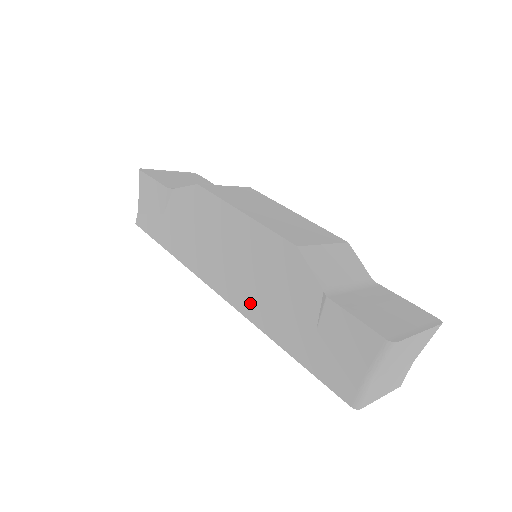
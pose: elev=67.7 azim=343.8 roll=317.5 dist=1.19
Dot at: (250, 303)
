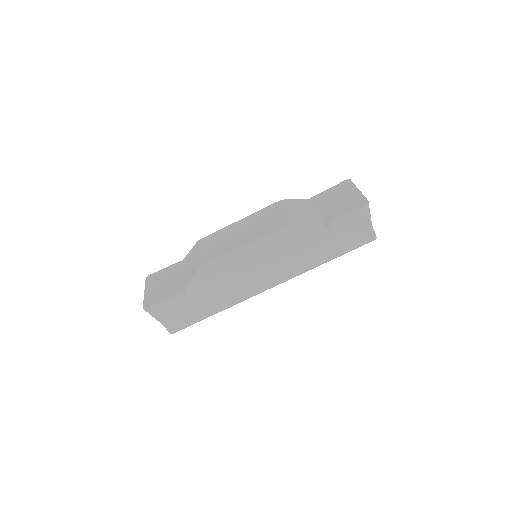
Dot at: (293, 269)
